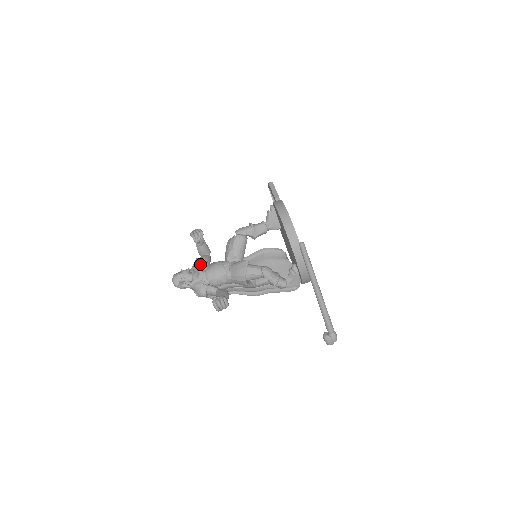
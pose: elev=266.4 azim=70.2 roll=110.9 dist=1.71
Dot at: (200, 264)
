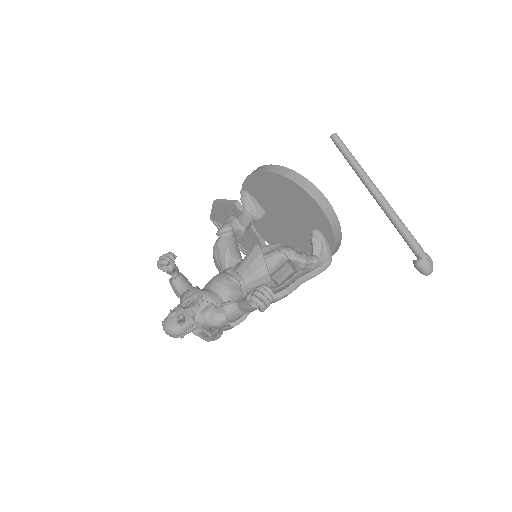
Dot at: (193, 288)
